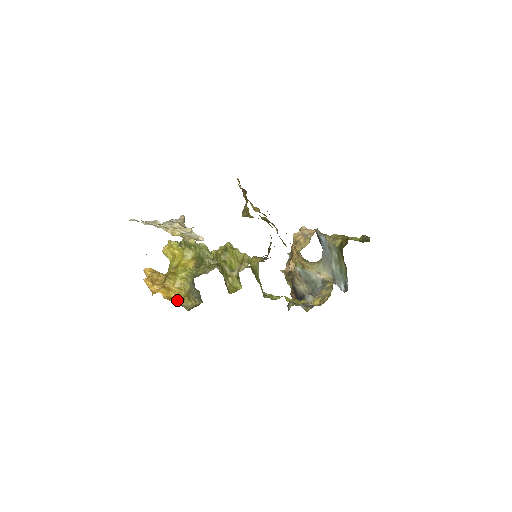
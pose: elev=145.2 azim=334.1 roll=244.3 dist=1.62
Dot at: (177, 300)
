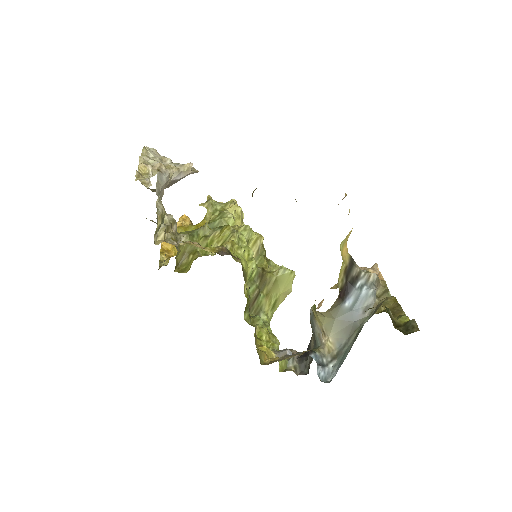
Dot at: (166, 255)
